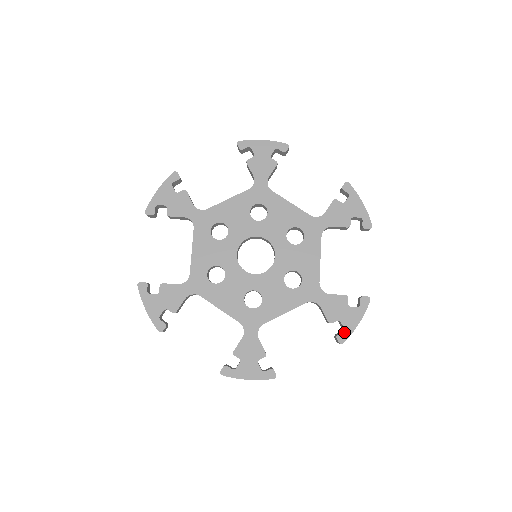
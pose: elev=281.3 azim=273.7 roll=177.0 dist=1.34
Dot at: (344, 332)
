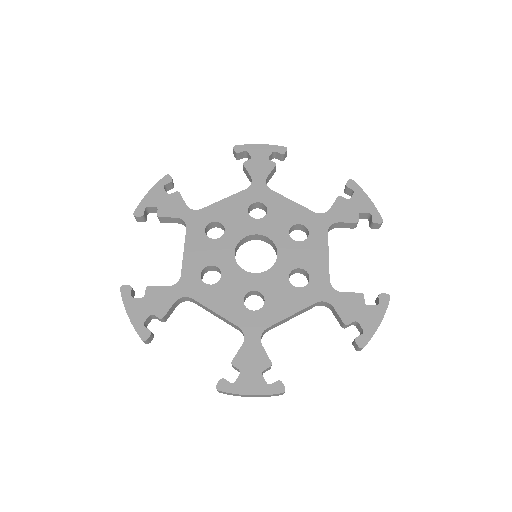
Dot at: (364, 334)
